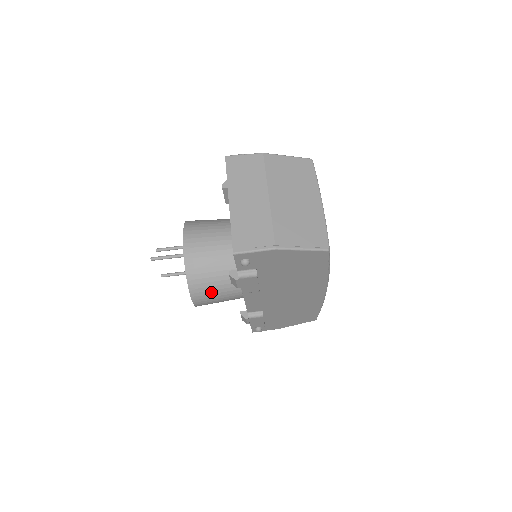
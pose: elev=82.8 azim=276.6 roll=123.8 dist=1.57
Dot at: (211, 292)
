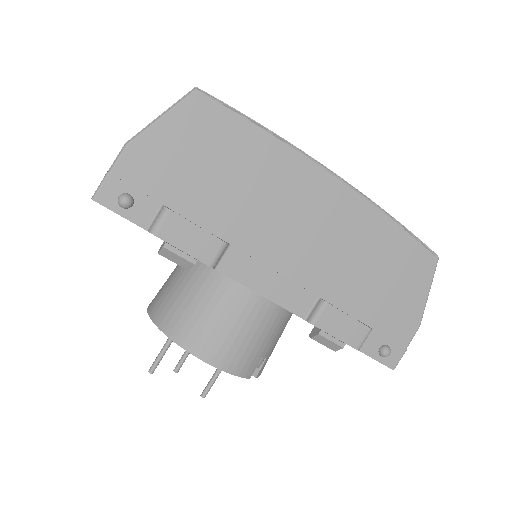
Dot at: (210, 325)
